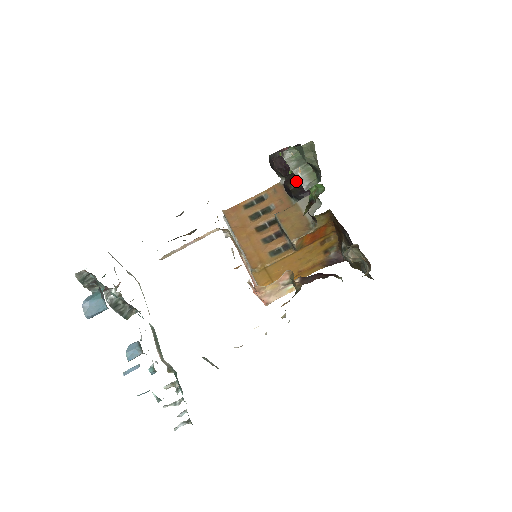
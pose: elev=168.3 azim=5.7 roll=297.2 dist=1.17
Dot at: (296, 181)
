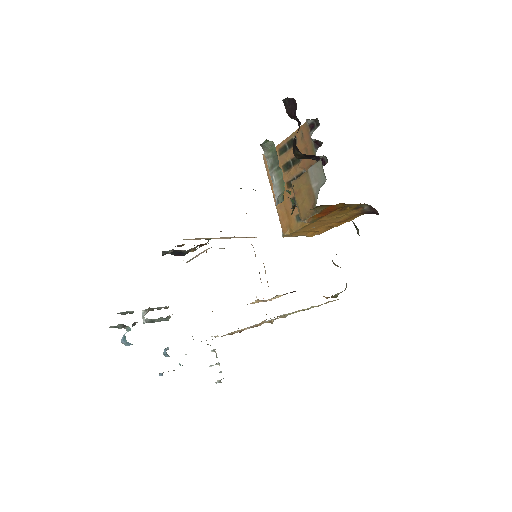
Dot at: (298, 152)
